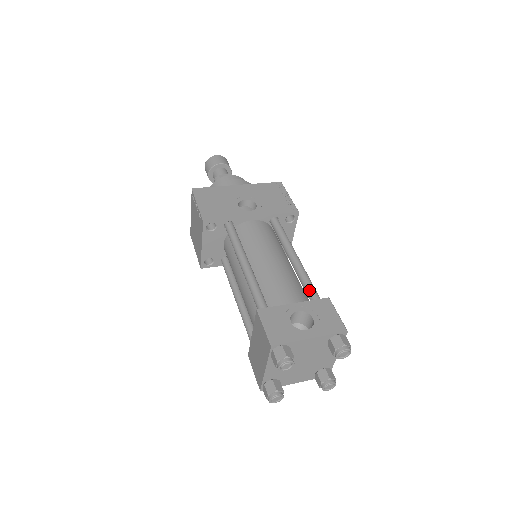
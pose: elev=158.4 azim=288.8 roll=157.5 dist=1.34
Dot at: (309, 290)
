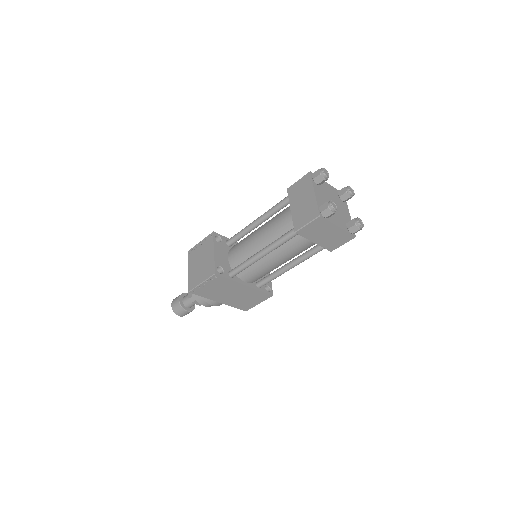
Dot at: occluded
